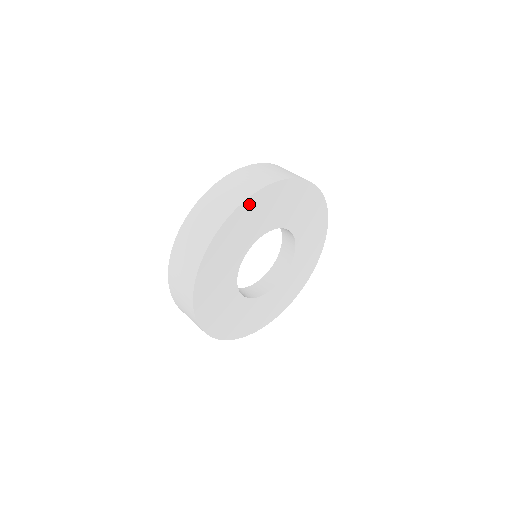
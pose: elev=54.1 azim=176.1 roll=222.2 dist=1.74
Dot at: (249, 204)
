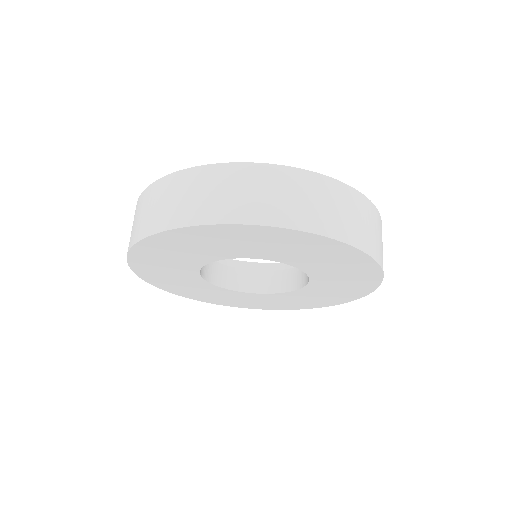
Dot at: (282, 233)
